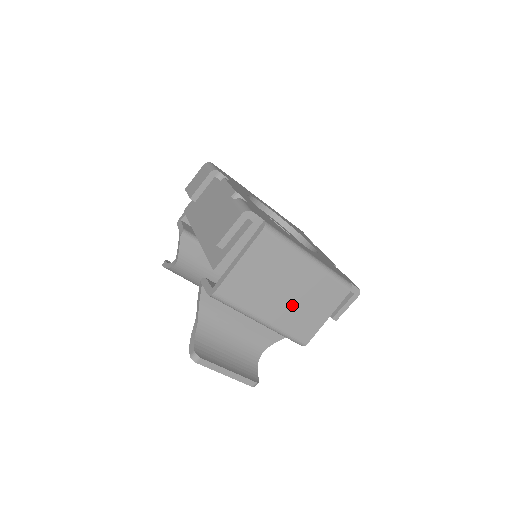
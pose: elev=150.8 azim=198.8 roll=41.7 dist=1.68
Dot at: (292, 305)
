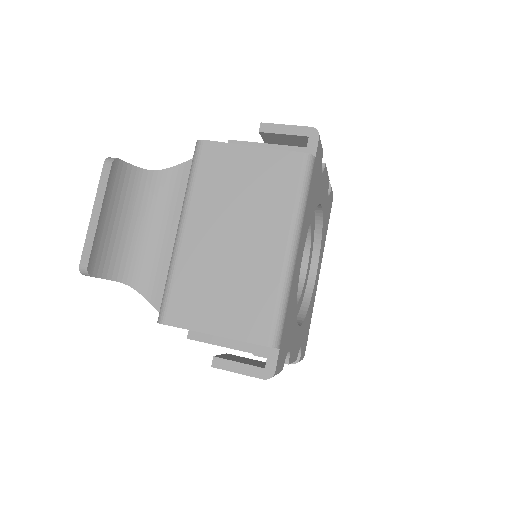
Dot at: (217, 259)
